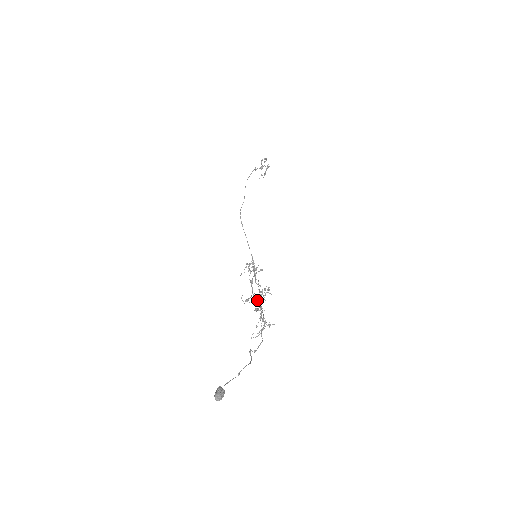
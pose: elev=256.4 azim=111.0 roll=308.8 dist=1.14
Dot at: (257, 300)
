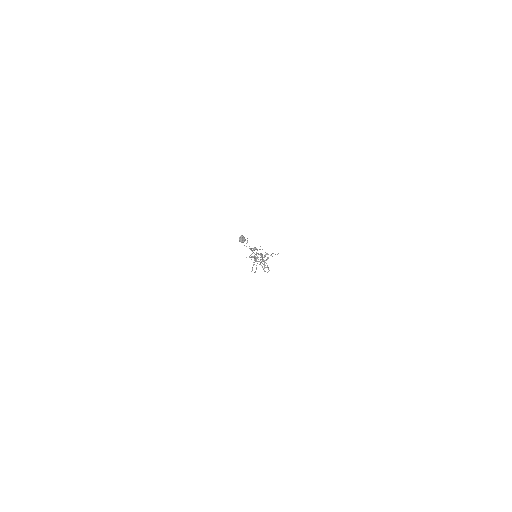
Dot at: (261, 259)
